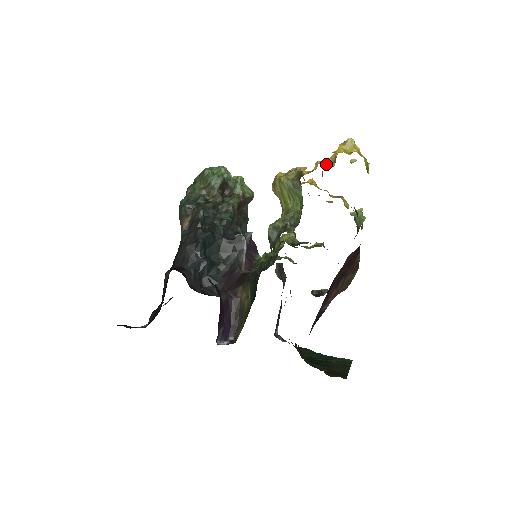
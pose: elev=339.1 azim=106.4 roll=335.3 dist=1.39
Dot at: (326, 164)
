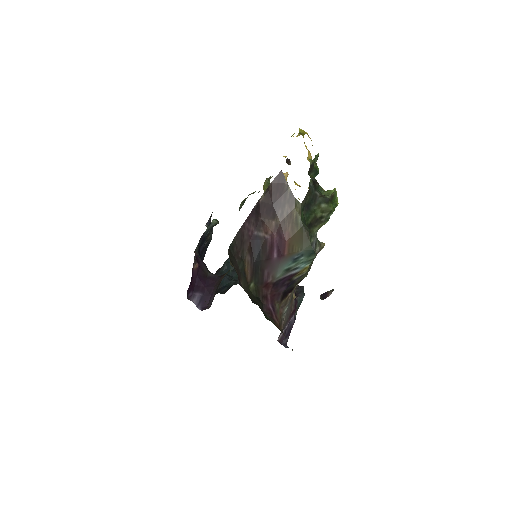
Dot at: occluded
